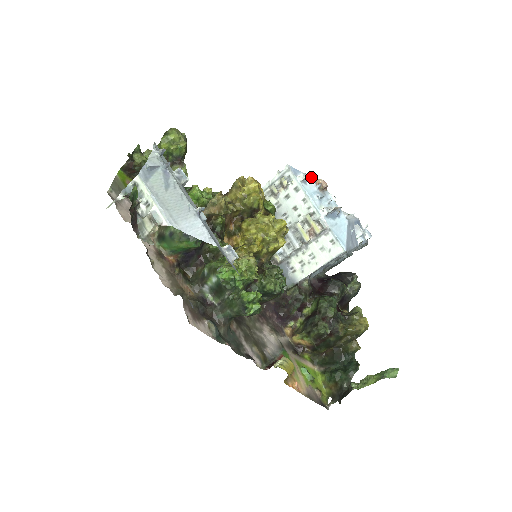
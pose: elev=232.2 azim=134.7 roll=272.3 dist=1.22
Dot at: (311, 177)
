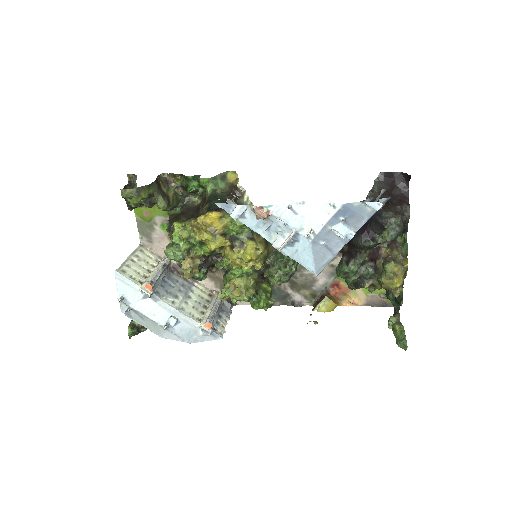
Dot at: (246, 206)
